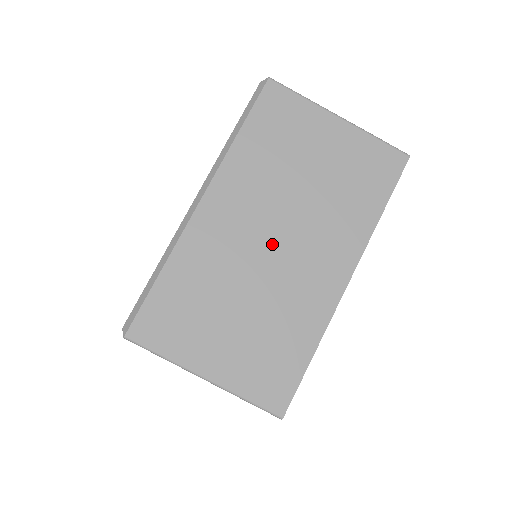
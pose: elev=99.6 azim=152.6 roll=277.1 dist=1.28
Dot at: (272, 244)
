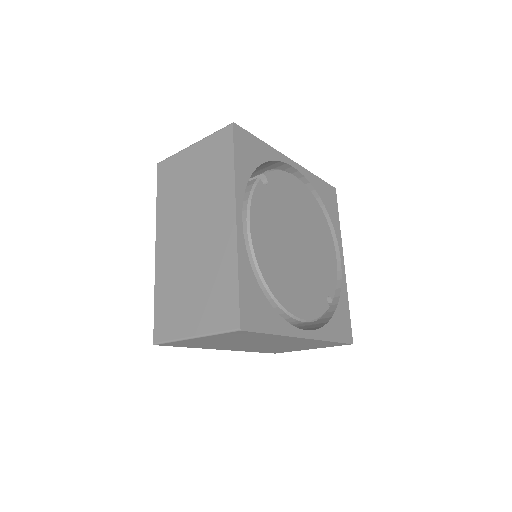
Dot at: (192, 237)
